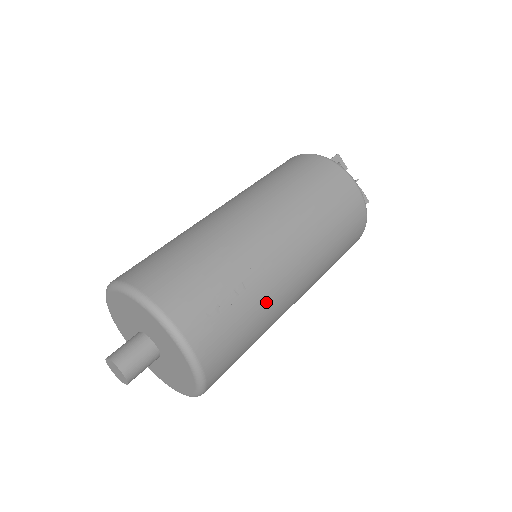
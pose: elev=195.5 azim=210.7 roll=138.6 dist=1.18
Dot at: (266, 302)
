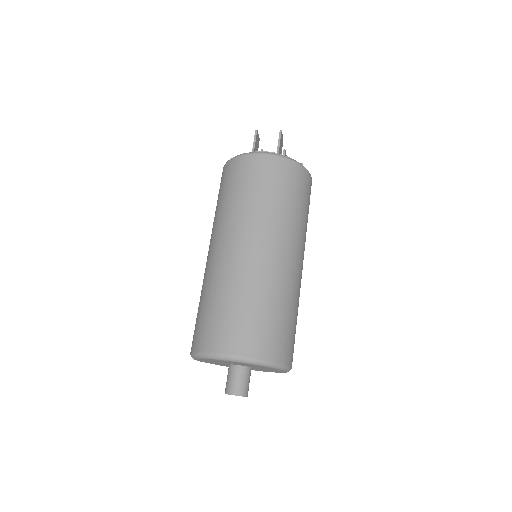
Dot at: occluded
